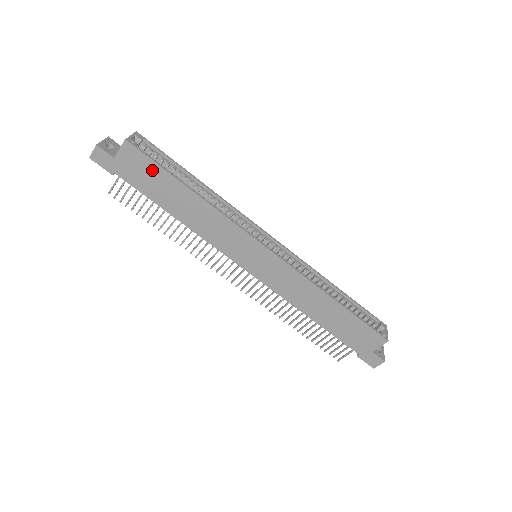
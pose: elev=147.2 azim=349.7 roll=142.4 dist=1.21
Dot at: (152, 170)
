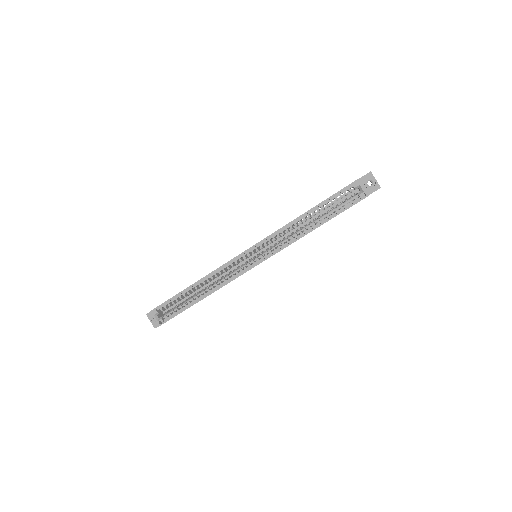
Dot at: occluded
